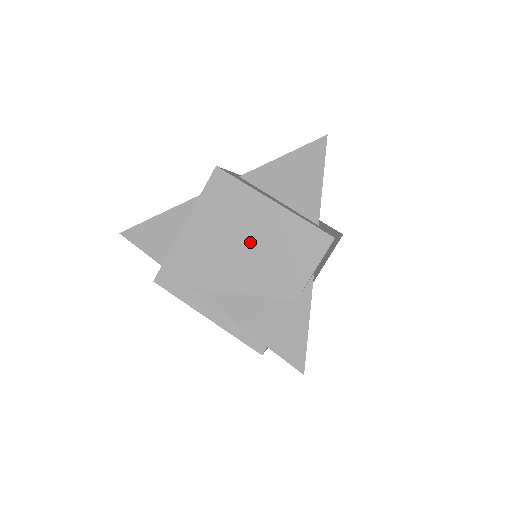
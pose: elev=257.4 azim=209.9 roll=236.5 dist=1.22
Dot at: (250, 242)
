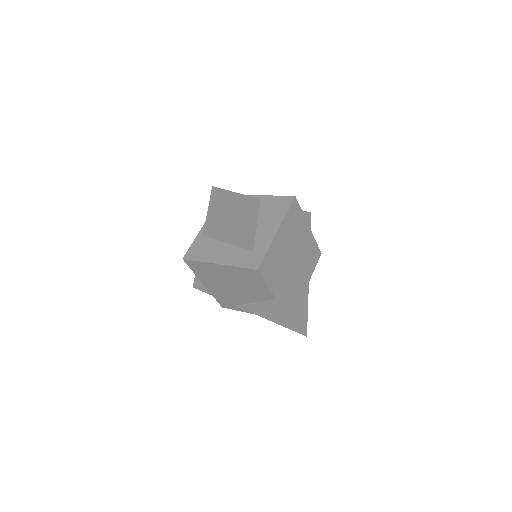
Dot at: (231, 283)
